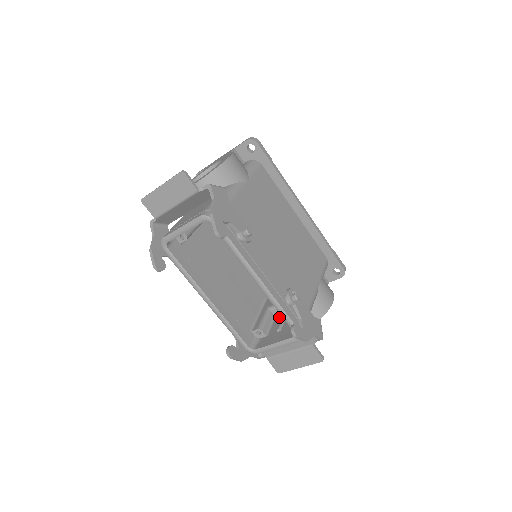
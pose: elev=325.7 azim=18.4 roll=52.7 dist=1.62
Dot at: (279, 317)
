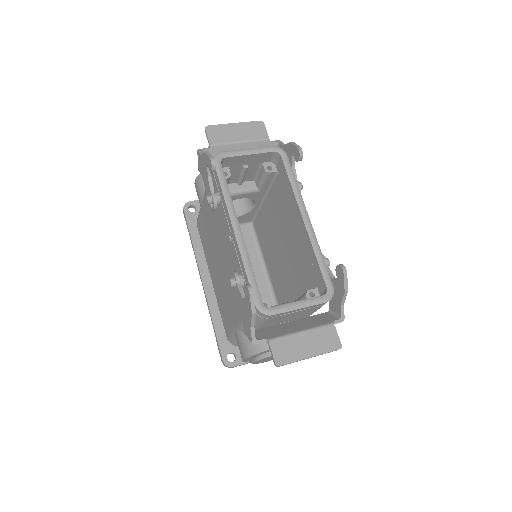
Dot at: occluded
